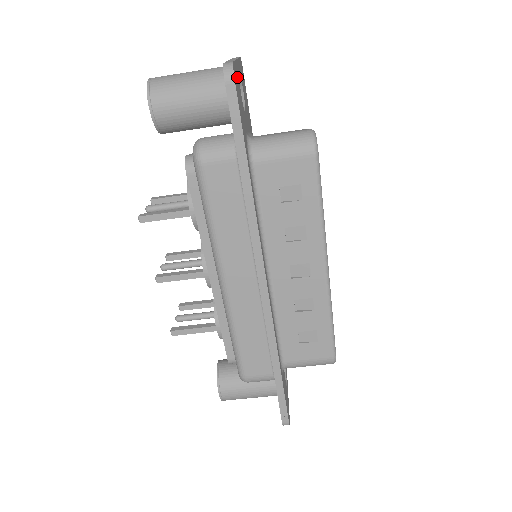
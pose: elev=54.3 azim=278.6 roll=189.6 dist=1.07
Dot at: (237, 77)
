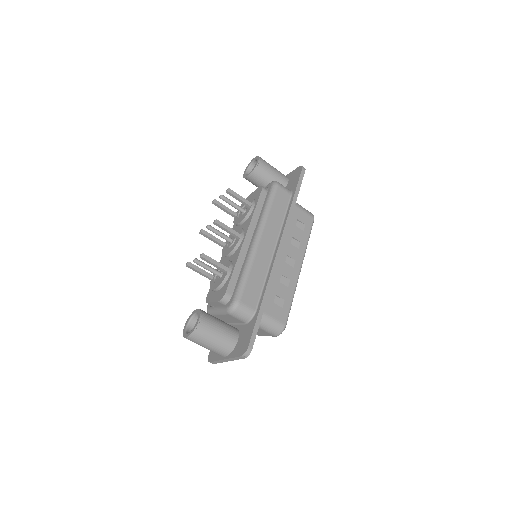
Dot at: occluded
